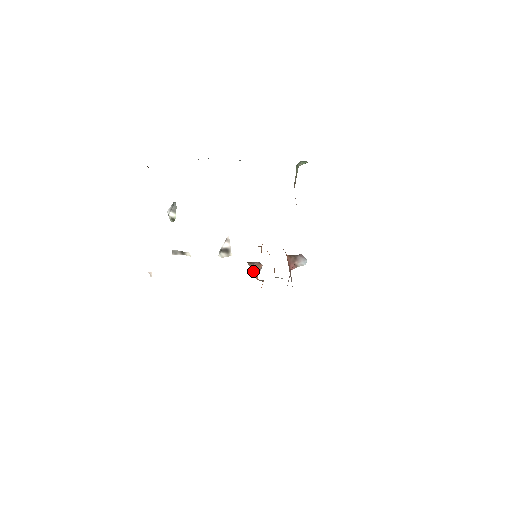
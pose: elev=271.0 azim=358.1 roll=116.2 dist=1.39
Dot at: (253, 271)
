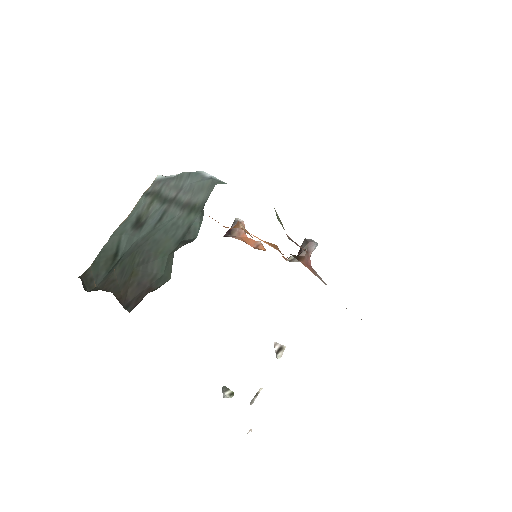
Dot at: (245, 241)
